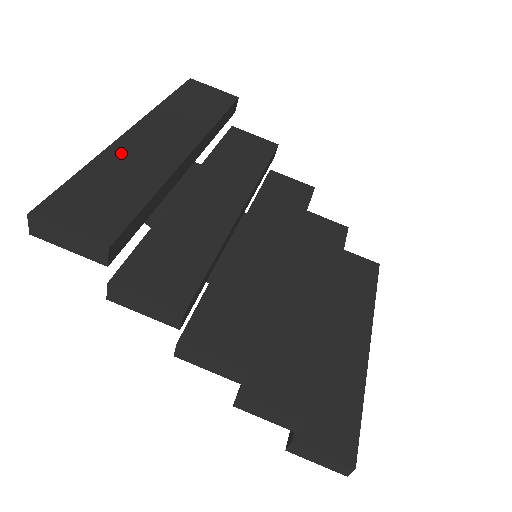
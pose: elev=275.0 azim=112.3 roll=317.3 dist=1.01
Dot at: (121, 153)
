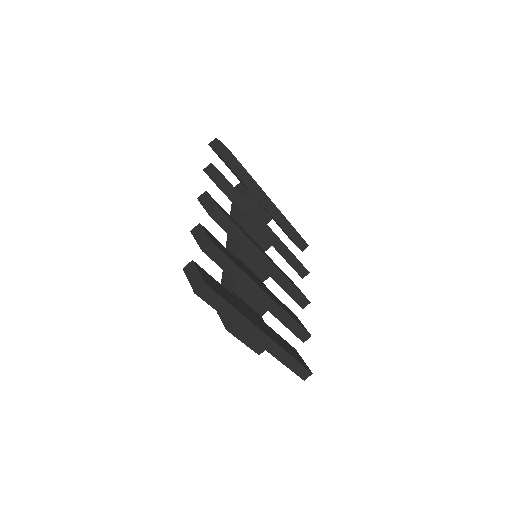
Dot at: occluded
